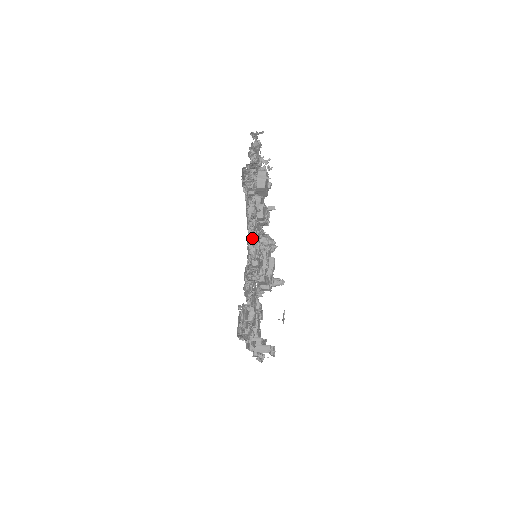
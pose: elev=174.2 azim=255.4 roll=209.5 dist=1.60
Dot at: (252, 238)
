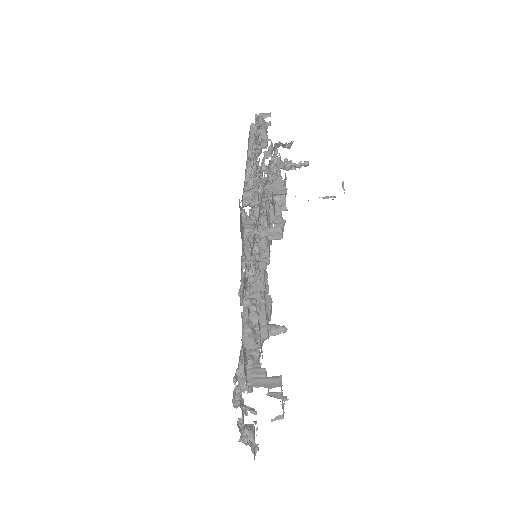
Dot at: occluded
